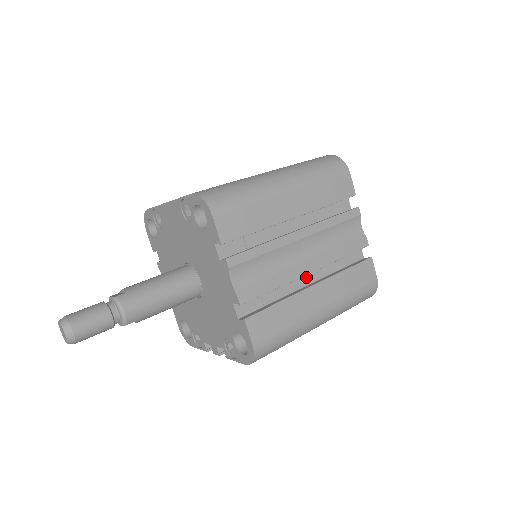
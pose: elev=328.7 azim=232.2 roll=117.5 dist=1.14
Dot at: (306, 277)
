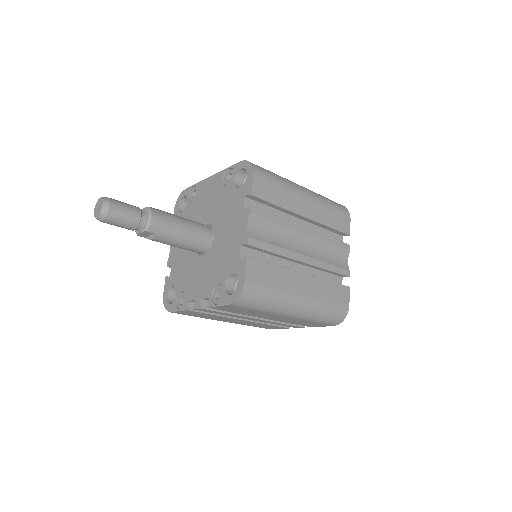
Dot at: (297, 268)
